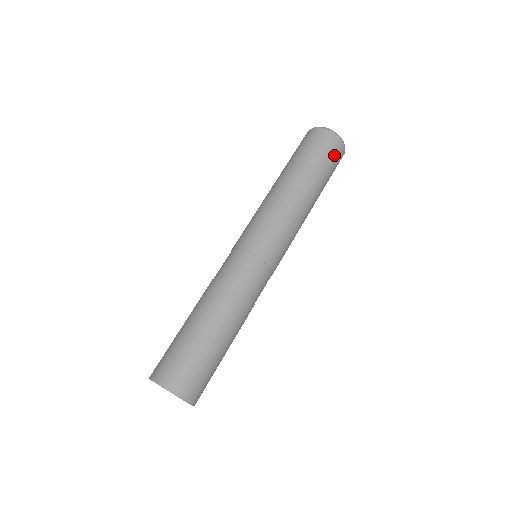
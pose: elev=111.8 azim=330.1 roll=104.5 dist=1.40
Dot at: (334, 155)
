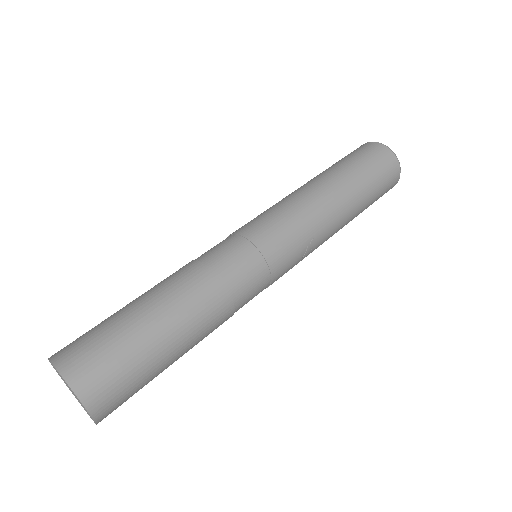
Dot at: (386, 174)
